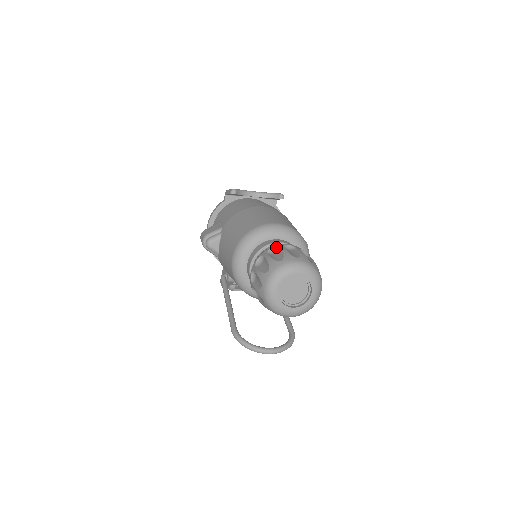
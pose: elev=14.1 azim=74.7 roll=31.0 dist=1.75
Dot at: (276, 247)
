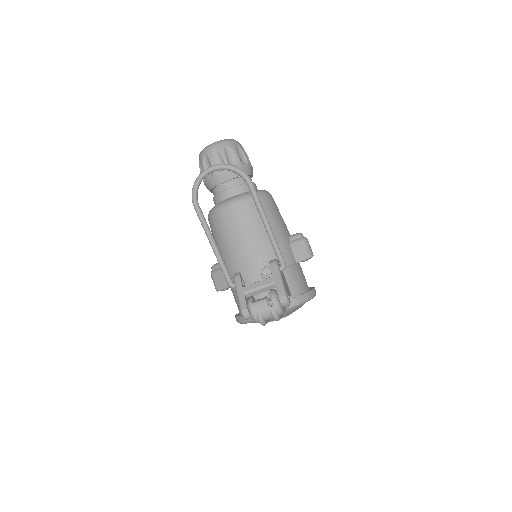
Dot at: occluded
